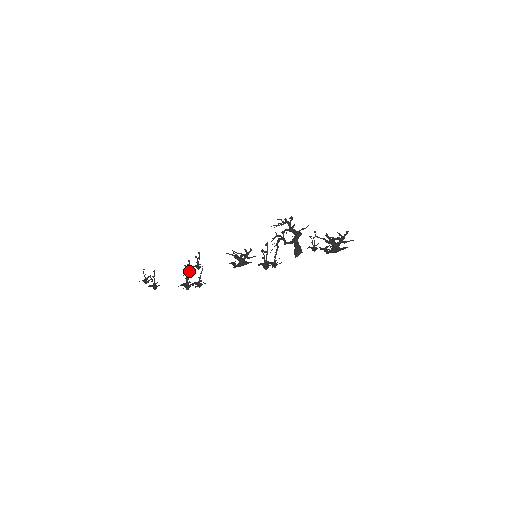
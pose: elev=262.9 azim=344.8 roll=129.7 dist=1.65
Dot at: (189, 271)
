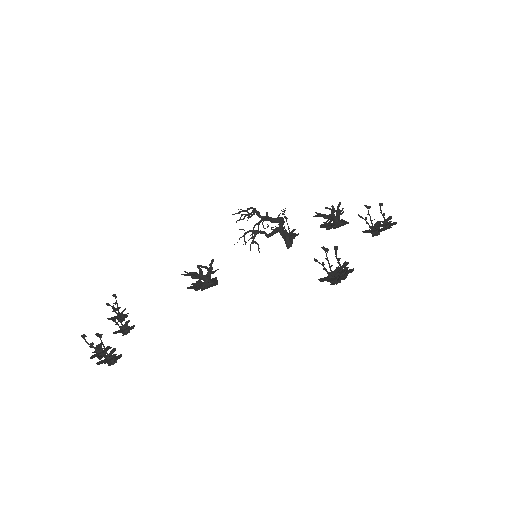
Dot at: (122, 324)
